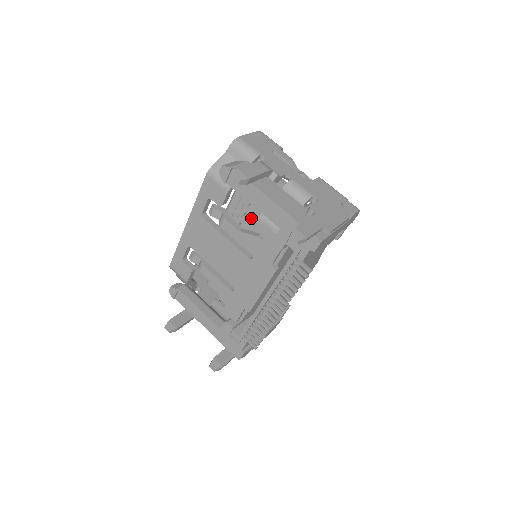
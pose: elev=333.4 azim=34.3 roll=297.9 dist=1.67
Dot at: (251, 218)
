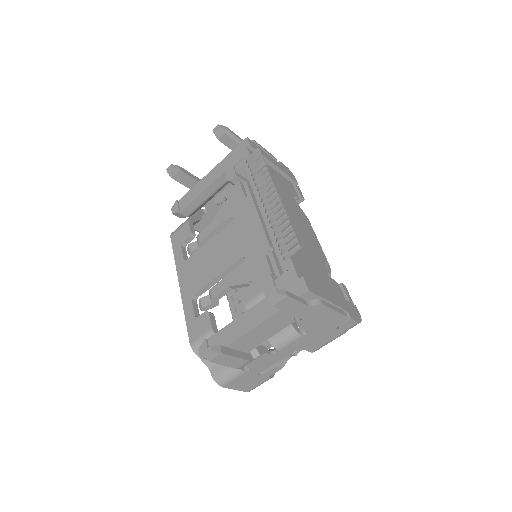
Dot at: occluded
